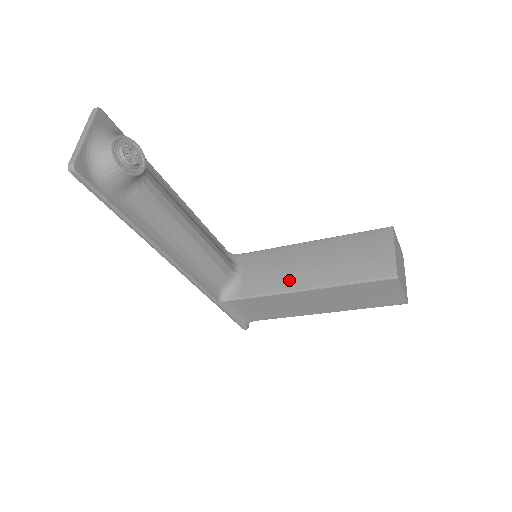
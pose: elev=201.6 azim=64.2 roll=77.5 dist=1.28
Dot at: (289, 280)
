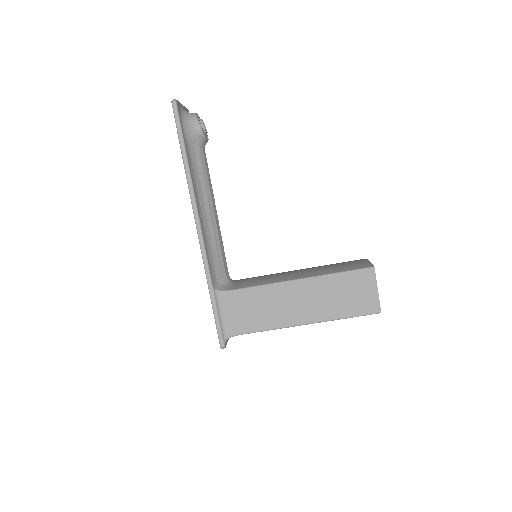
Dot at: (281, 278)
